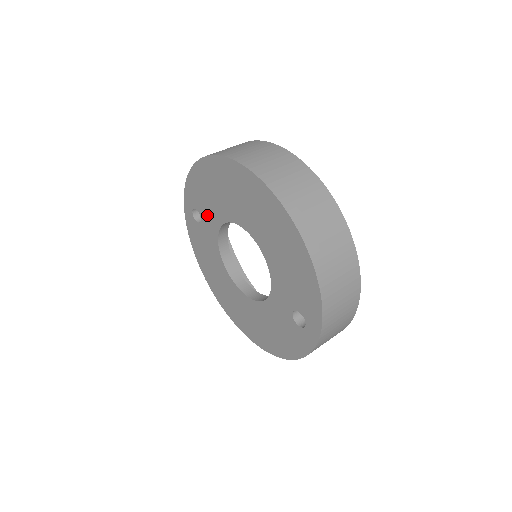
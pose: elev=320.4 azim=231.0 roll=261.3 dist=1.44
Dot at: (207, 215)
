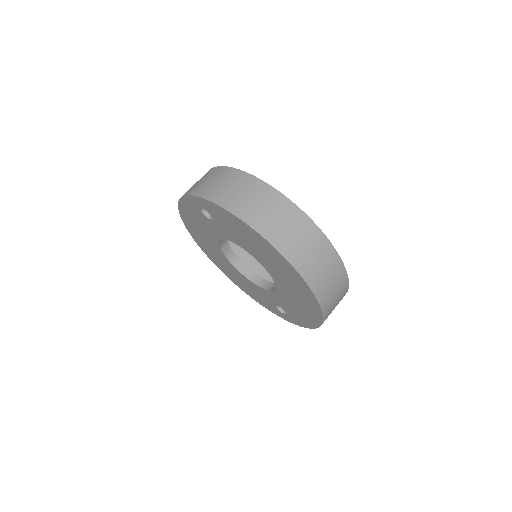
Dot at: (224, 229)
